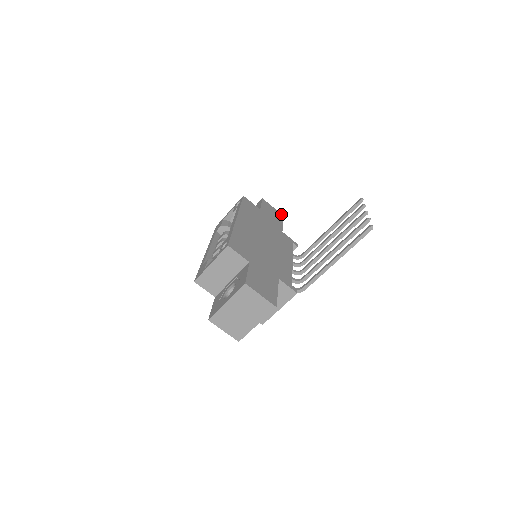
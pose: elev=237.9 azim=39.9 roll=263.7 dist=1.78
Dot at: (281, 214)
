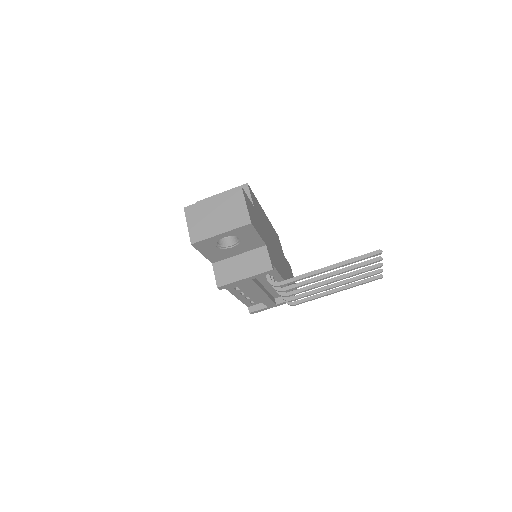
Dot at: occluded
